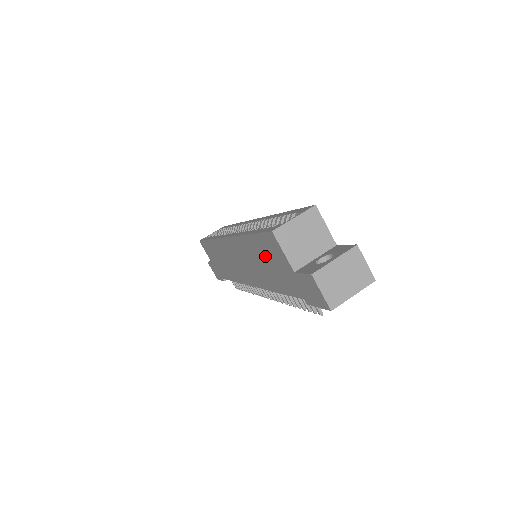
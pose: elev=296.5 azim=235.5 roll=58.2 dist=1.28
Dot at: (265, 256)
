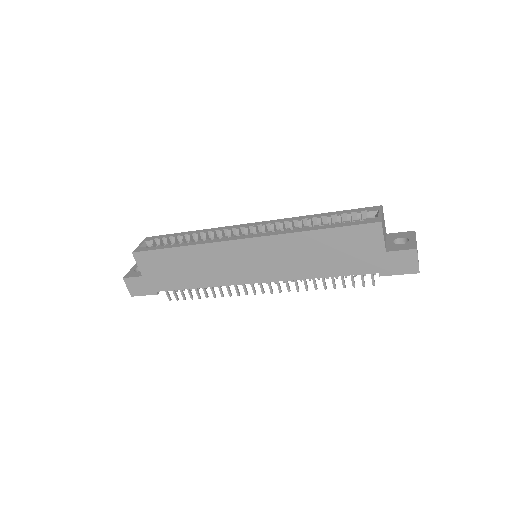
Dot at: (338, 245)
